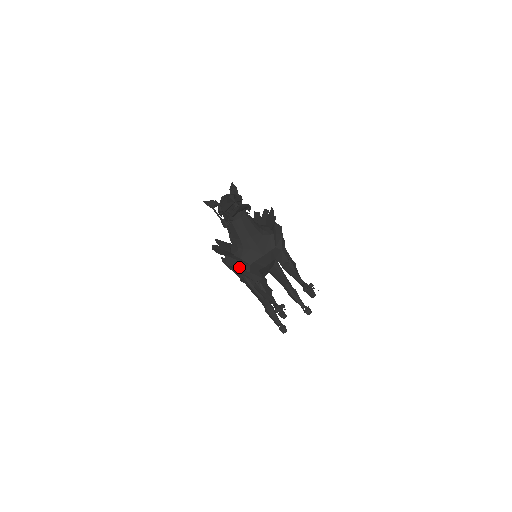
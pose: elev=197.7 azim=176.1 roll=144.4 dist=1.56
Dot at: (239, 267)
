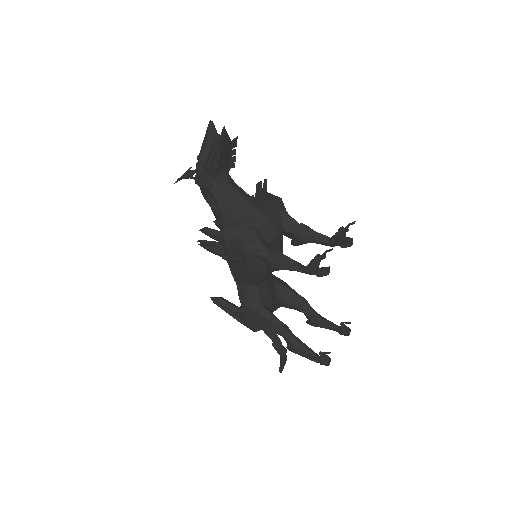
Dot at: (242, 236)
